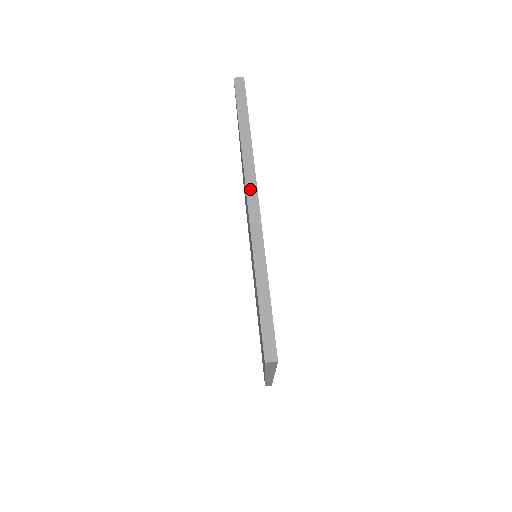
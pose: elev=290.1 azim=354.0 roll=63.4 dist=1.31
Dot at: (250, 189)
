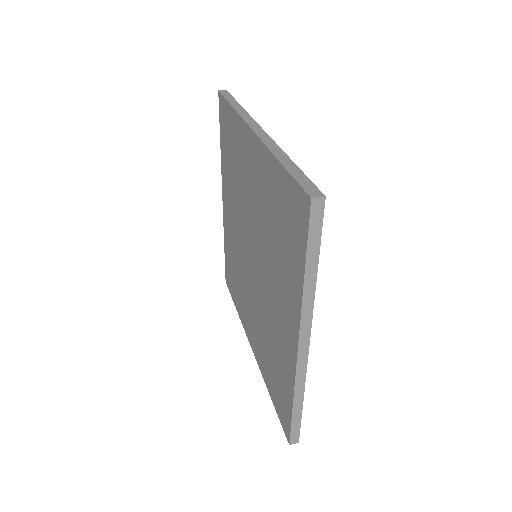
Dot at: (303, 336)
